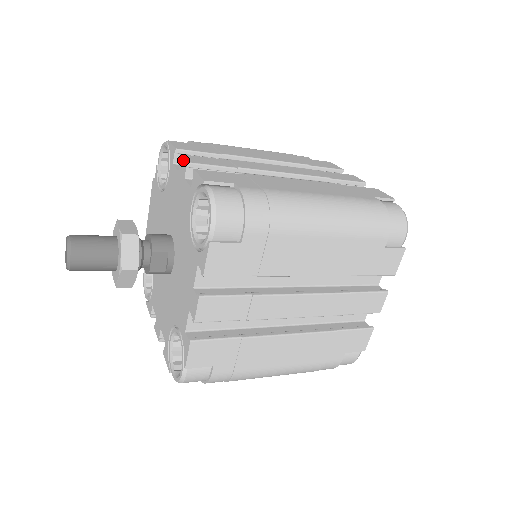
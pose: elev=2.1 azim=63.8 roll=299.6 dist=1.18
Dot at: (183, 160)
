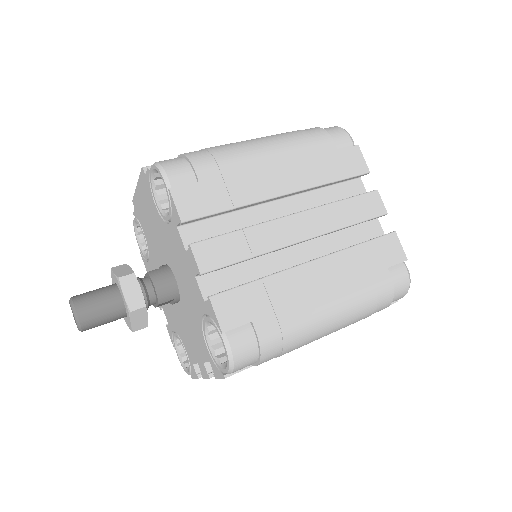
Dot at: (194, 259)
